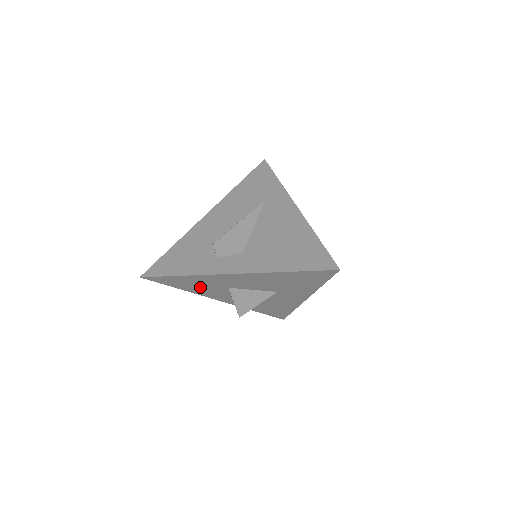
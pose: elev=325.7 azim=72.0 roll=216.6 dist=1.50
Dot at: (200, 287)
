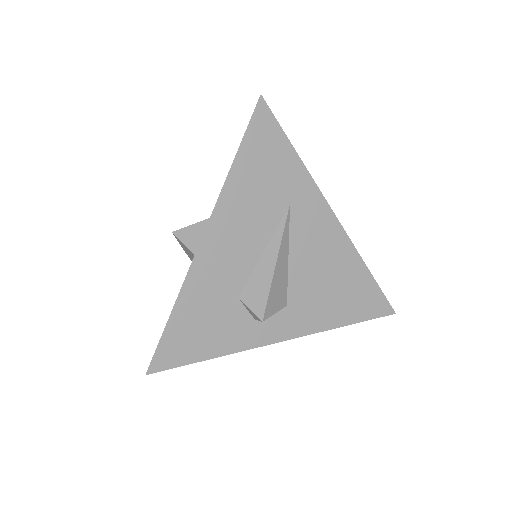
Dot at: occluded
